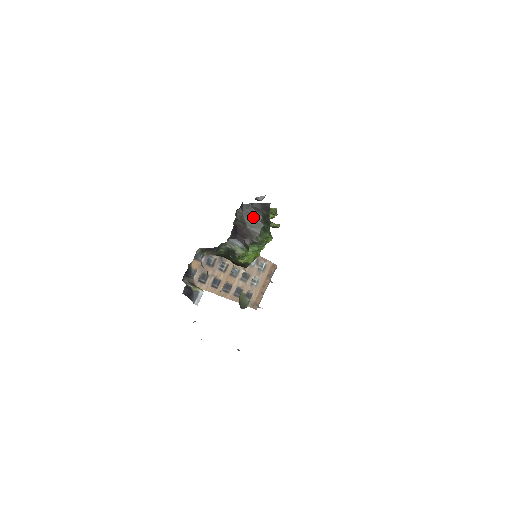
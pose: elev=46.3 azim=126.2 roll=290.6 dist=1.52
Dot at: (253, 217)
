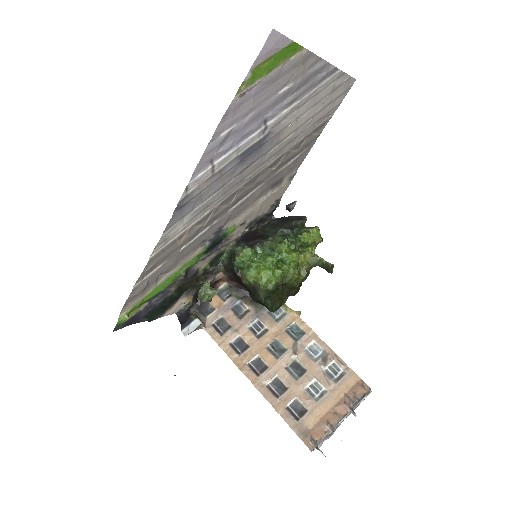
Dot at: (277, 226)
